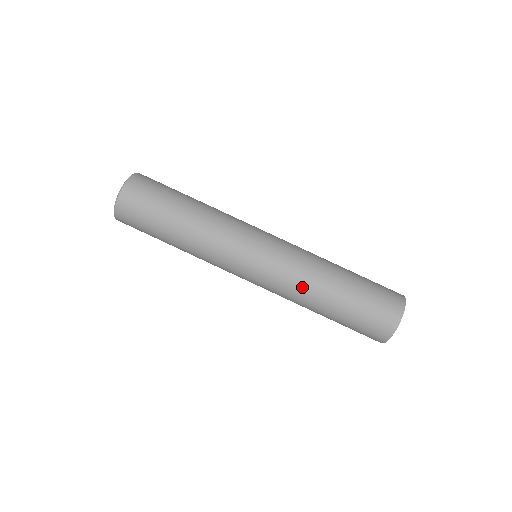
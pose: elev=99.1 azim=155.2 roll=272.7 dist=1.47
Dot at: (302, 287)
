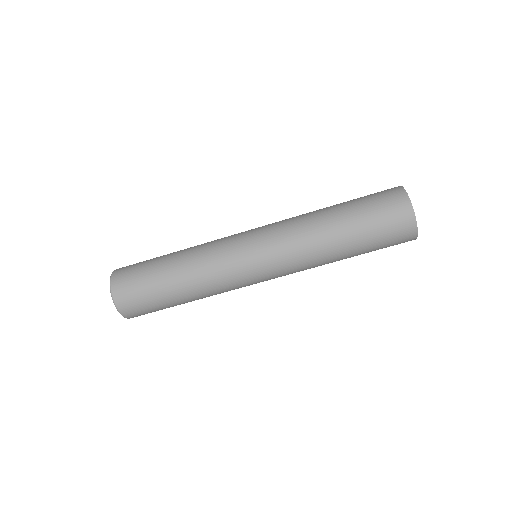
Dot at: (315, 266)
